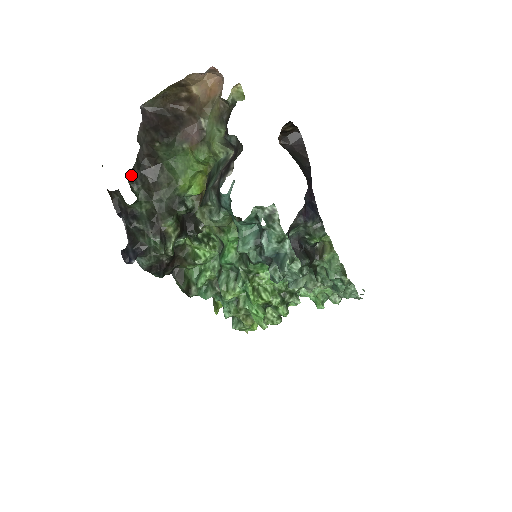
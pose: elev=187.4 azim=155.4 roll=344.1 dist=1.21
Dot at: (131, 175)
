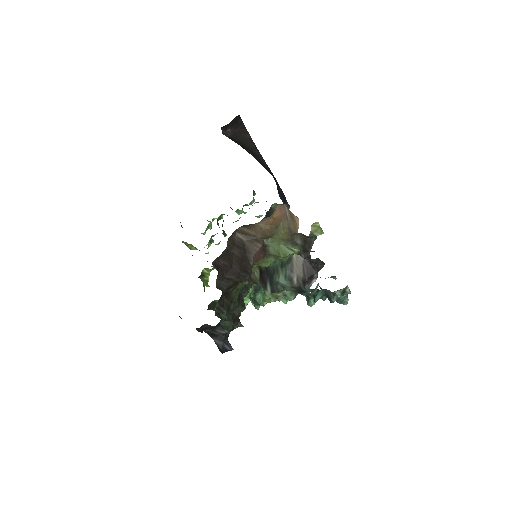
Dot at: (215, 310)
